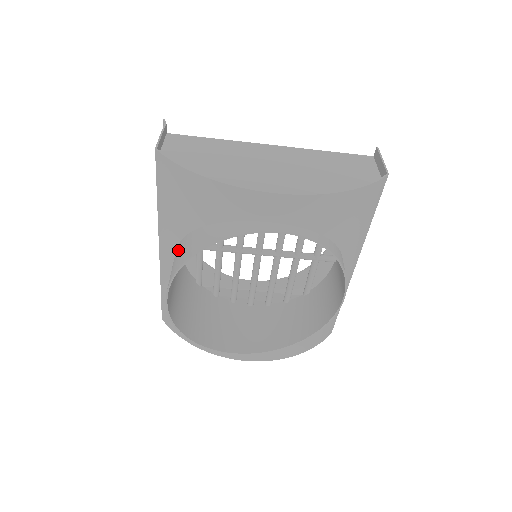
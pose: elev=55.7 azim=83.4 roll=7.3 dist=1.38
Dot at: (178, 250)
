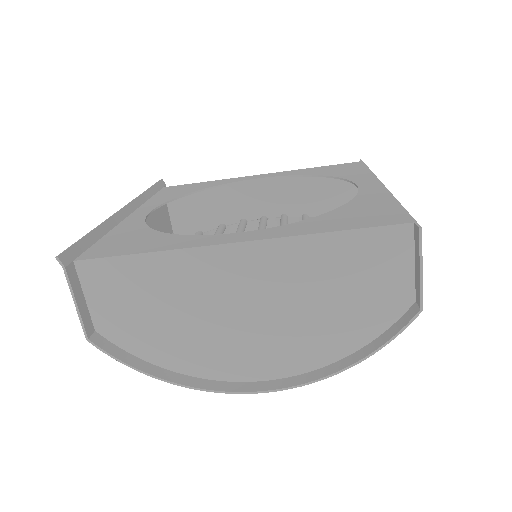
Dot at: occluded
